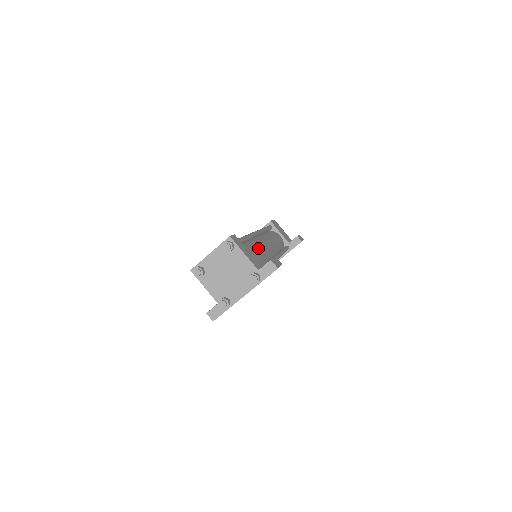
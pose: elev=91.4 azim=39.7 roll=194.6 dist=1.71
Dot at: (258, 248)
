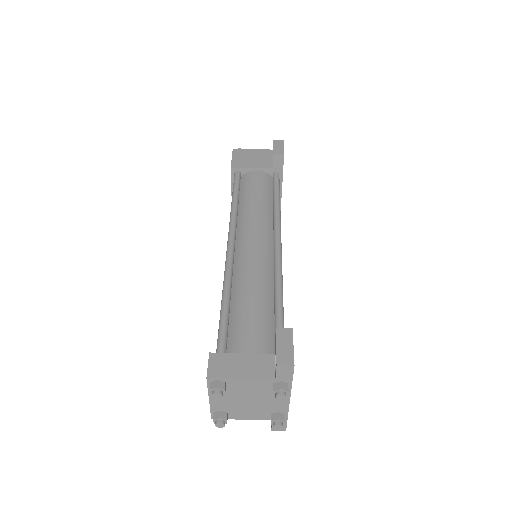
Dot at: (249, 292)
